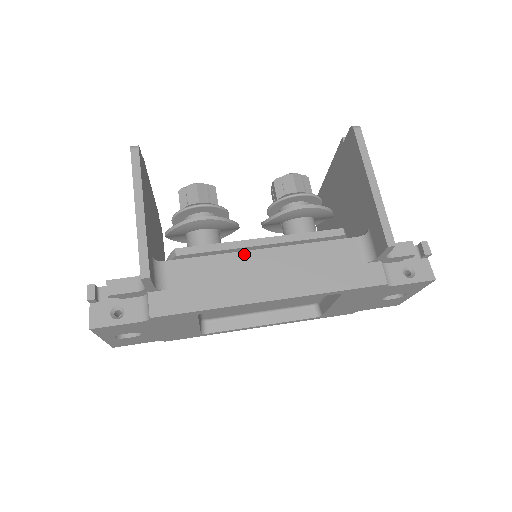
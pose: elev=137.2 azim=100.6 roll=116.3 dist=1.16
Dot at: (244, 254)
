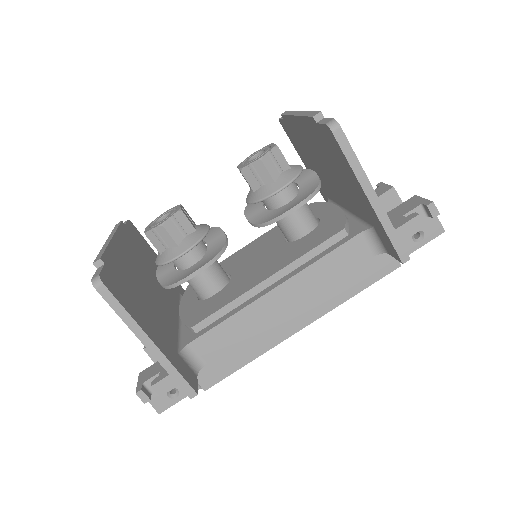
Dot at: (258, 302)
